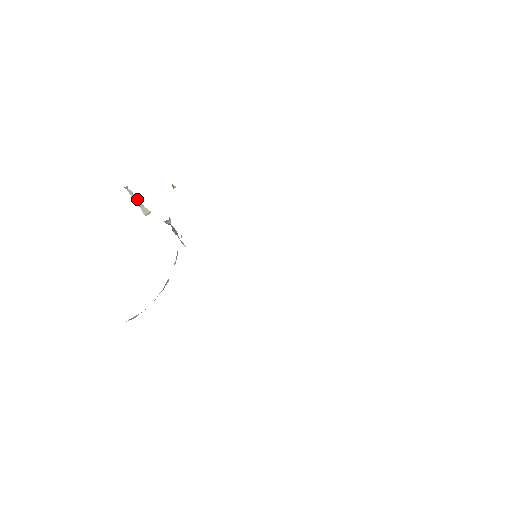
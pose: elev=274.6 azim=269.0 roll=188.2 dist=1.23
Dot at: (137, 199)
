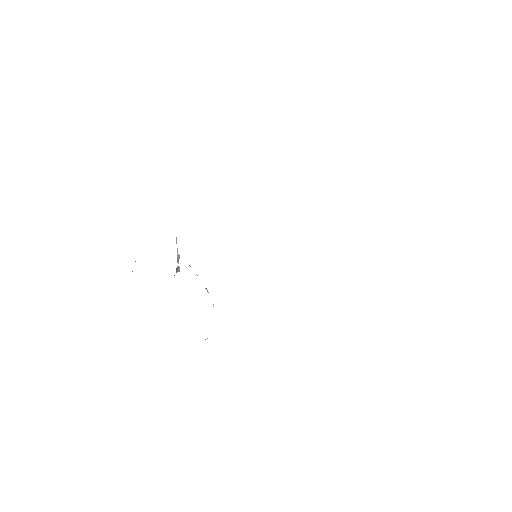
Dot at: (135, 261)
